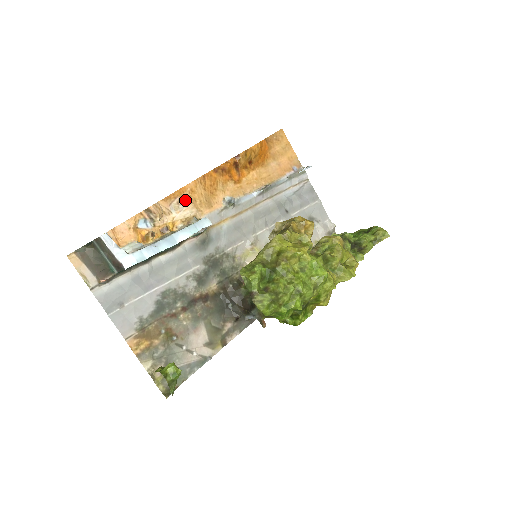
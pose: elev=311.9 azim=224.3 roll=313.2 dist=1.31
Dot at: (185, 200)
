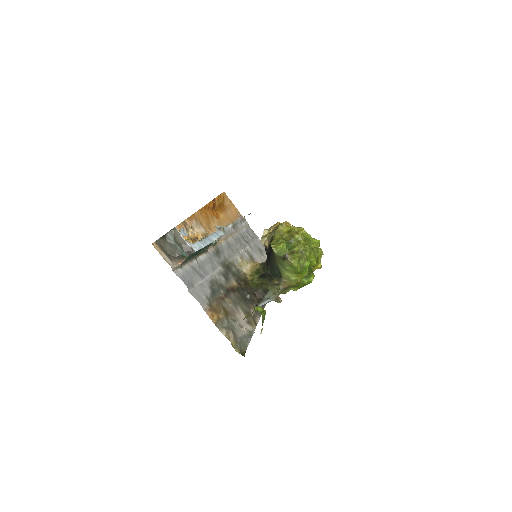
Dot at: (198, 222)
